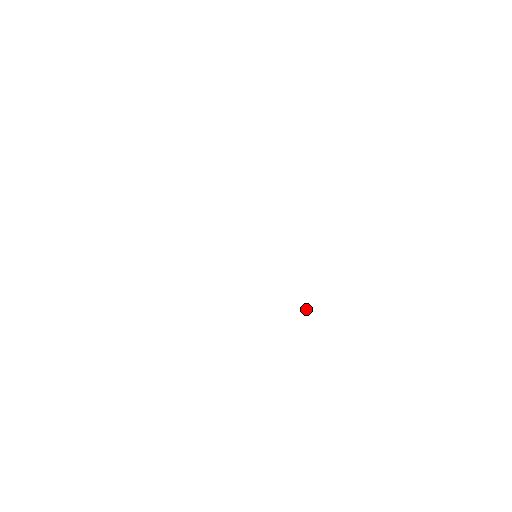
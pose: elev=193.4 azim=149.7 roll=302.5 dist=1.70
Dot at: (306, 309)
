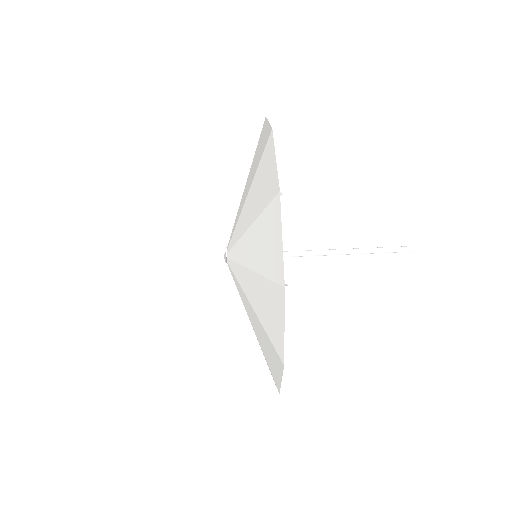
Dot at: (277, 372)
